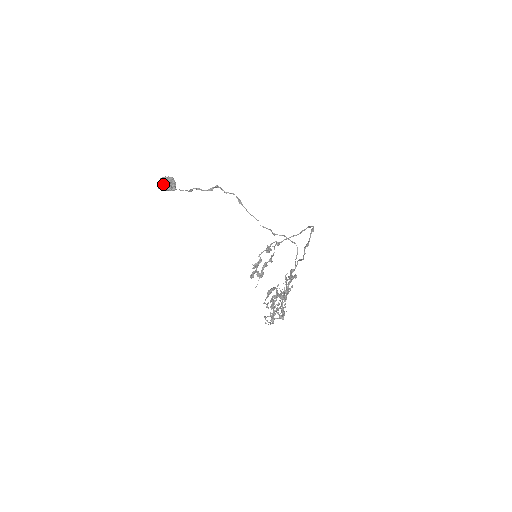
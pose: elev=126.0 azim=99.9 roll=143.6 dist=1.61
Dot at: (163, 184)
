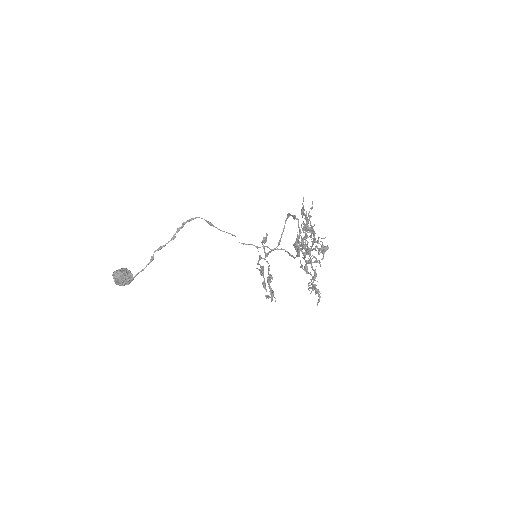
Dot at: (118, 273)
